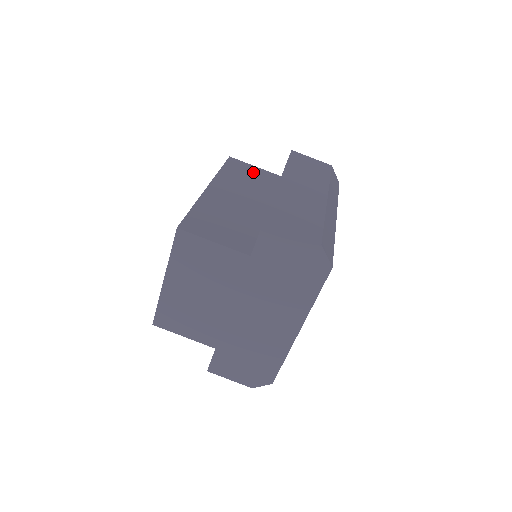
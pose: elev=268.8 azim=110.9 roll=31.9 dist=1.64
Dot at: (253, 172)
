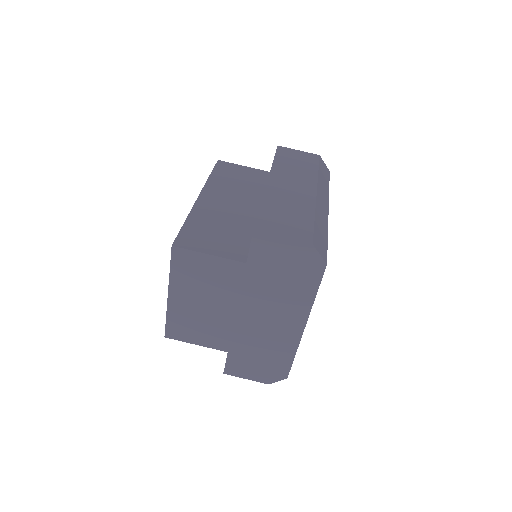
Dot at: (243, 173)
